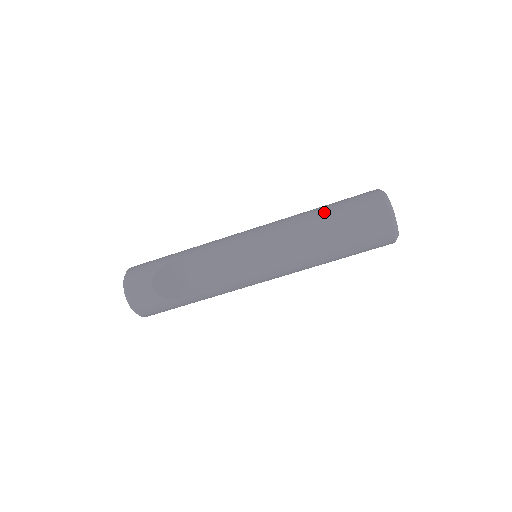
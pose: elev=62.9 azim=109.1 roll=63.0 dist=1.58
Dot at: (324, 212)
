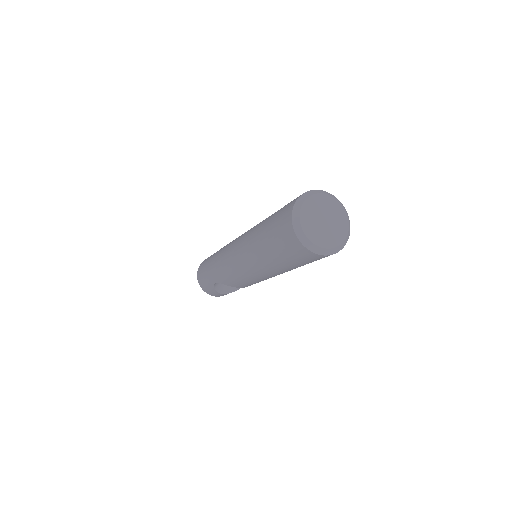
Dot at: (269, 257)
